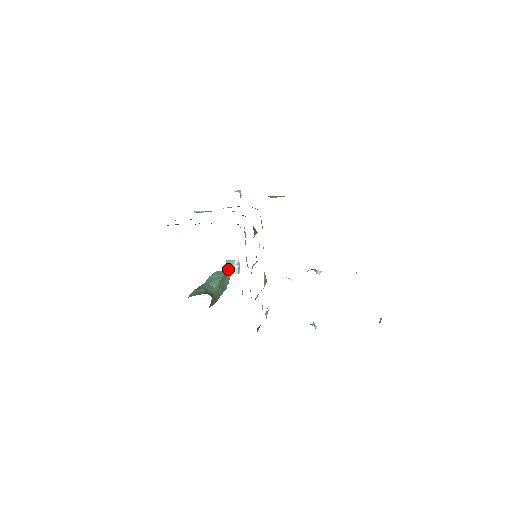
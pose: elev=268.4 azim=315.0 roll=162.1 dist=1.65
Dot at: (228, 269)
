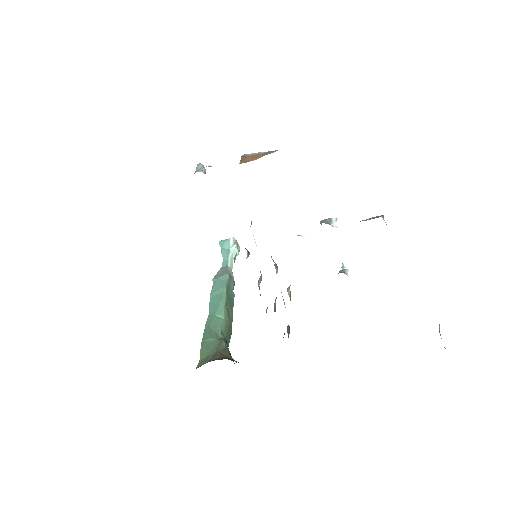
Dot at: (226, 260)
